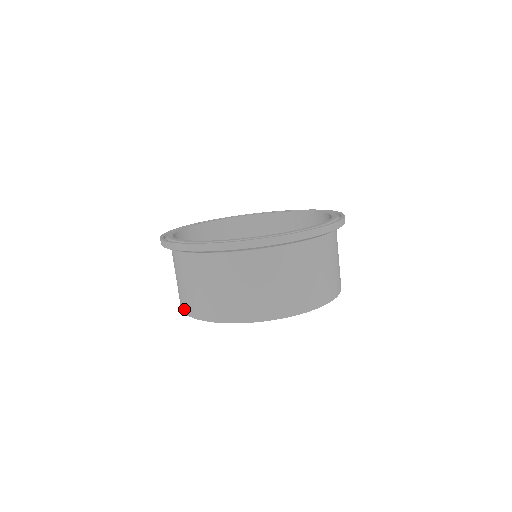
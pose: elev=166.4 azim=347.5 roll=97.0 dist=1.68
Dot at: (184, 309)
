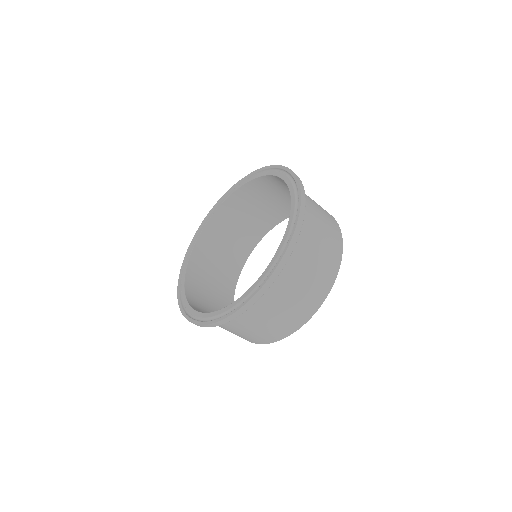
Dot at: occluded
